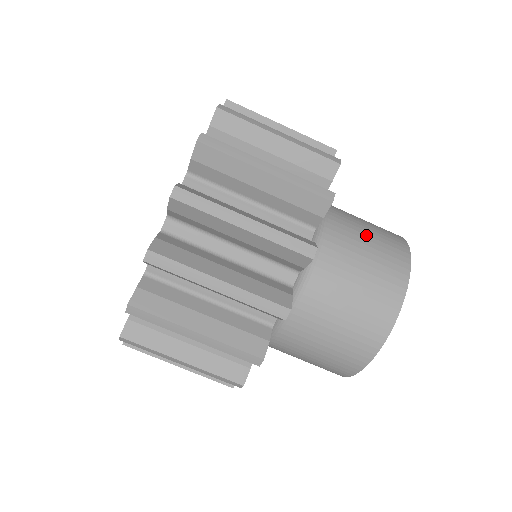
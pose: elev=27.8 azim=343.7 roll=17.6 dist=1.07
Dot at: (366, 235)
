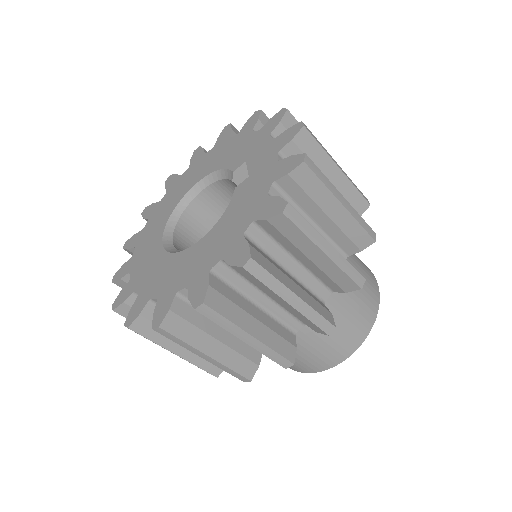
Dot at: occluded
